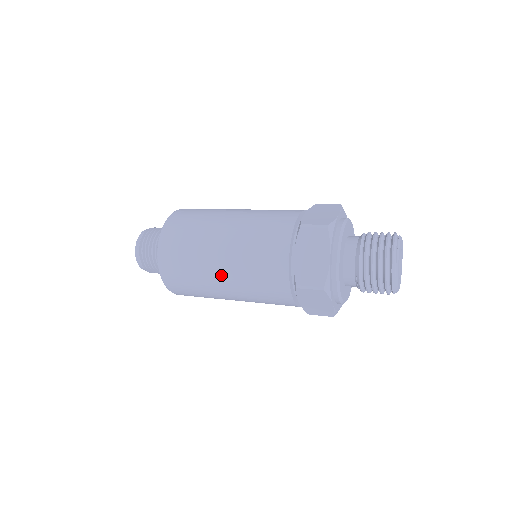
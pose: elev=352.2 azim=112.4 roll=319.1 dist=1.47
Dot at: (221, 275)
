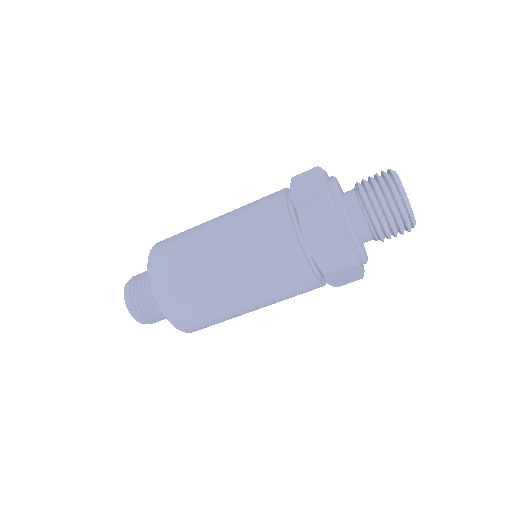
Dot at: occluded
